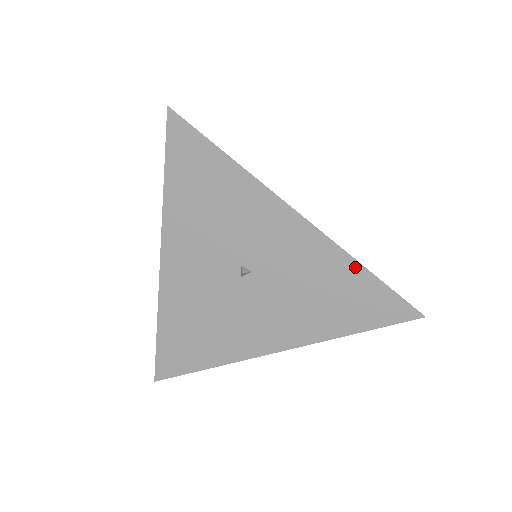
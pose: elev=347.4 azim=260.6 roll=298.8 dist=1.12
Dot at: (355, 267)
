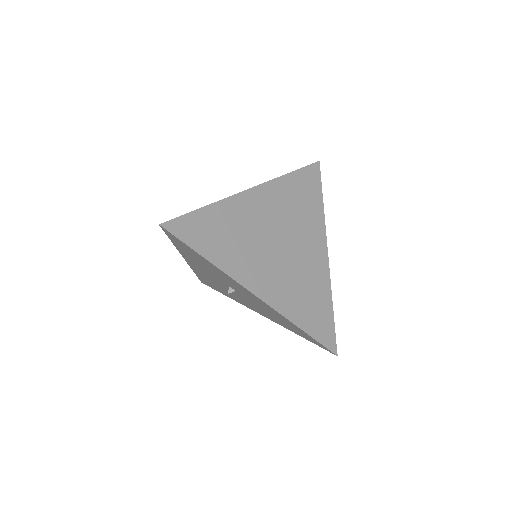
Dot at: (293, 324)
